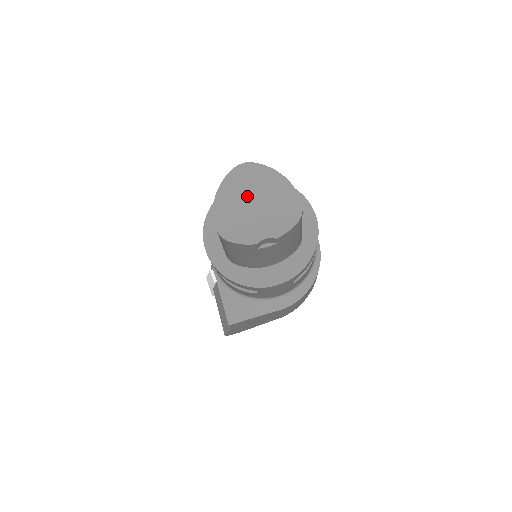
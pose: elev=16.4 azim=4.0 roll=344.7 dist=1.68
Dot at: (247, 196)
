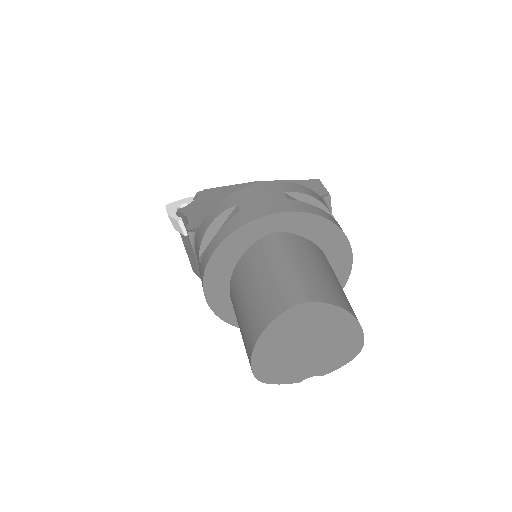
Dot at: (299, 340)
